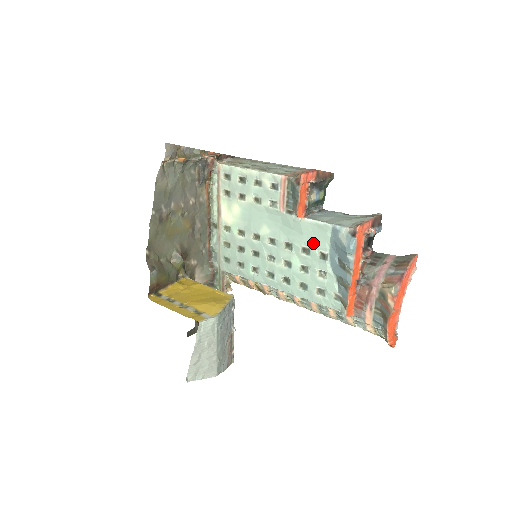
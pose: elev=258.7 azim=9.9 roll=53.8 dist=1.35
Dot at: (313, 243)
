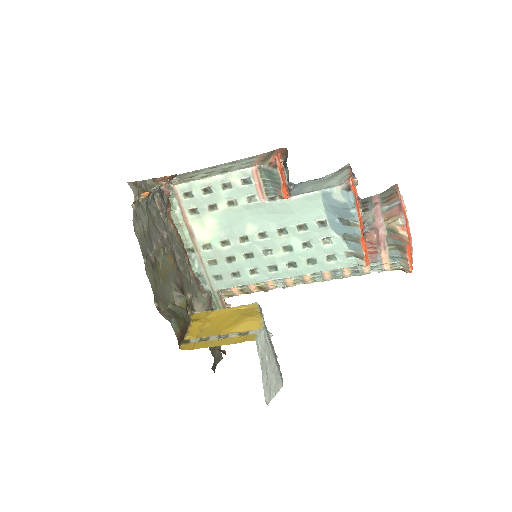
Dot at: (307, 217)
